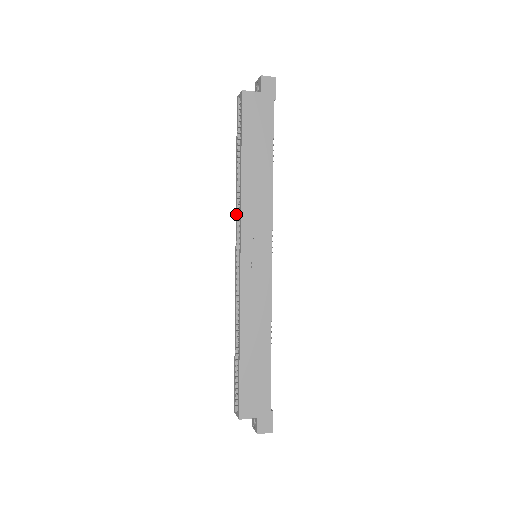
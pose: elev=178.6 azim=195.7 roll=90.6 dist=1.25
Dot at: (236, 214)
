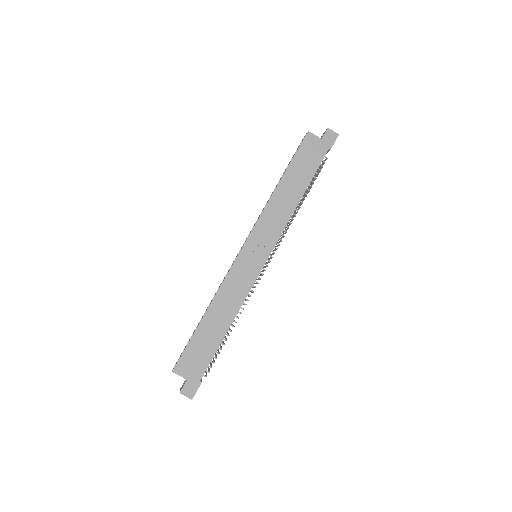
Dot at: occluded
